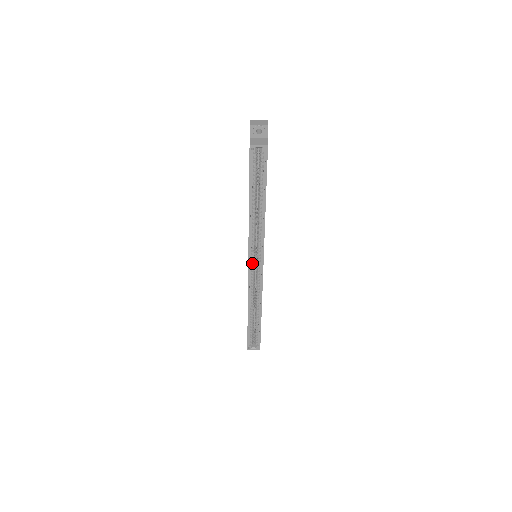
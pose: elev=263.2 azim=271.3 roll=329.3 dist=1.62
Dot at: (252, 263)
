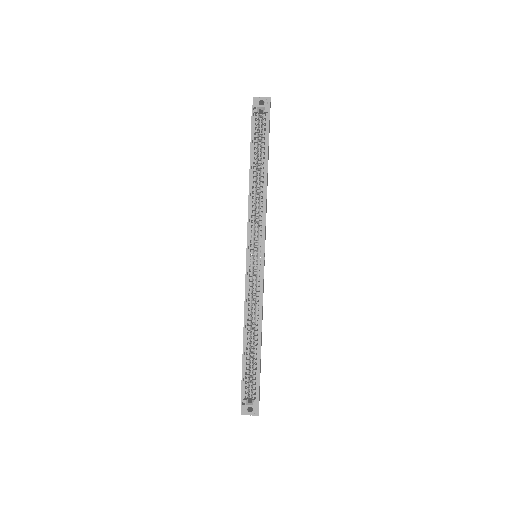
Dot at: (251, 255)
